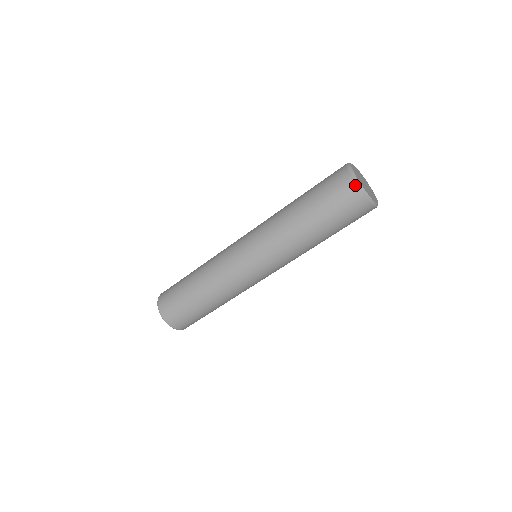
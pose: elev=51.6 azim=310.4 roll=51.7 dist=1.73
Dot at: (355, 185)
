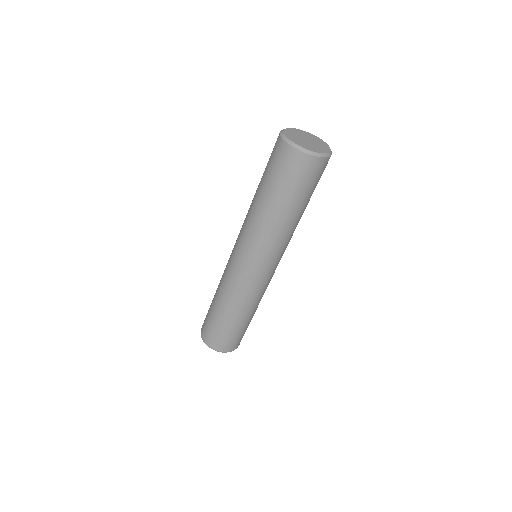
Dot at: (291, 148)
